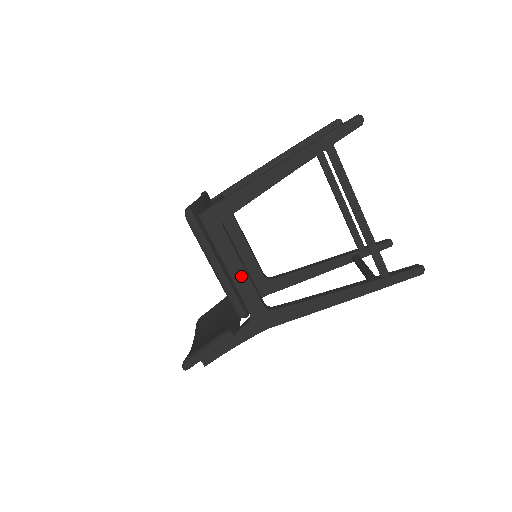
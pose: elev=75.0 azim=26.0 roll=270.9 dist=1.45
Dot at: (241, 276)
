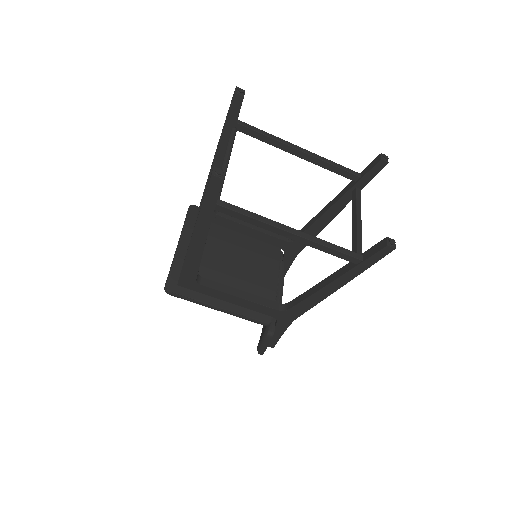
Dot at: (243, 302)
